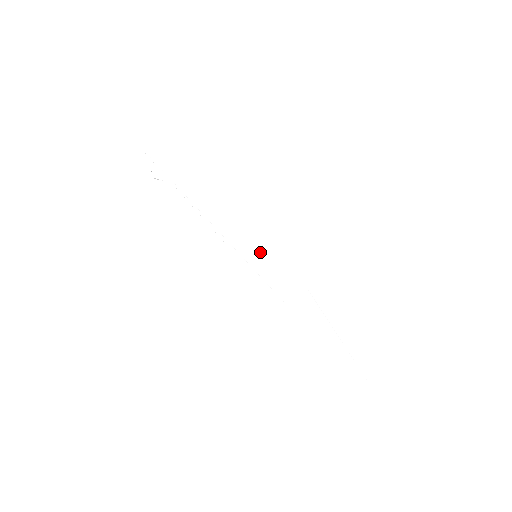
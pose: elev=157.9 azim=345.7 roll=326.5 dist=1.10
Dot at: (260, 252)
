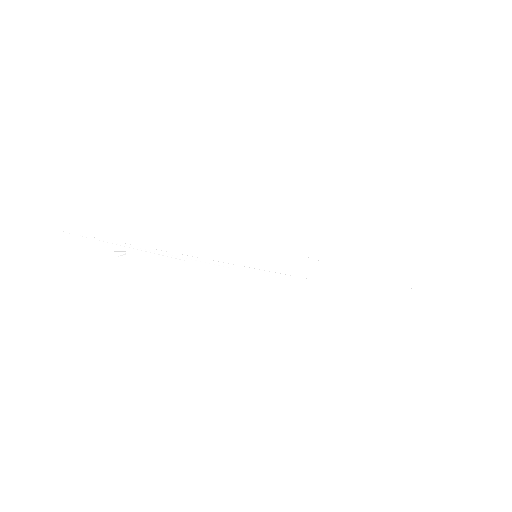
Dot at: (257, 249)
